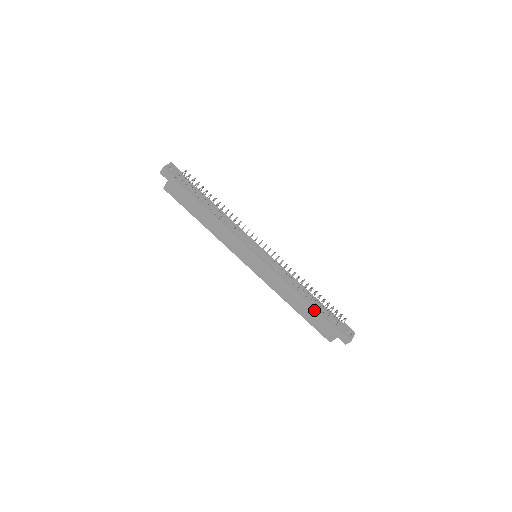
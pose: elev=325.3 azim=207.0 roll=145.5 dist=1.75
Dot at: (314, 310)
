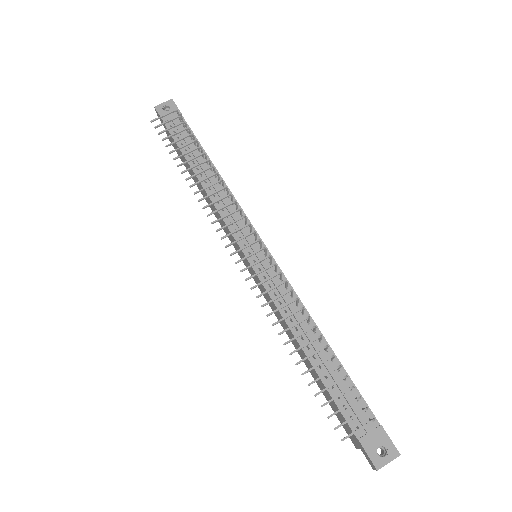
Dot at: (320, 379)
